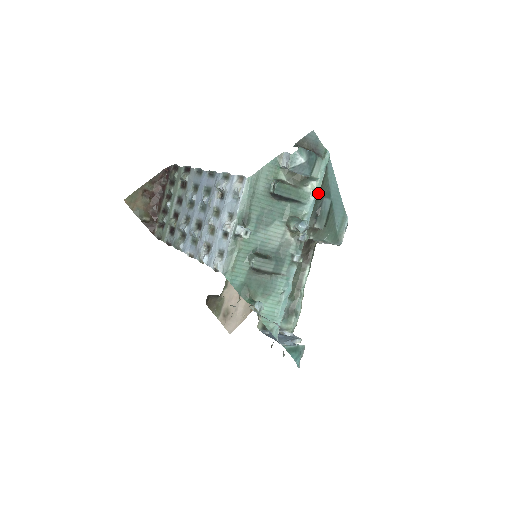
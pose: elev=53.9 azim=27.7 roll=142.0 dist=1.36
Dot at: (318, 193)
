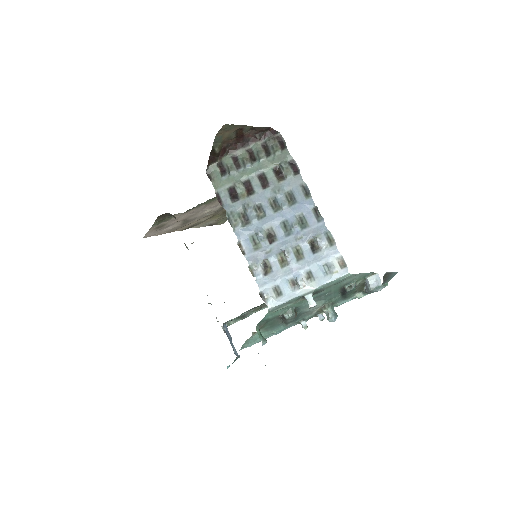
Dot at: occluded
